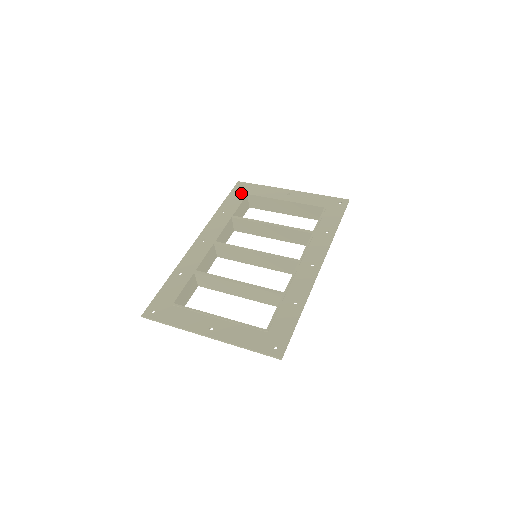
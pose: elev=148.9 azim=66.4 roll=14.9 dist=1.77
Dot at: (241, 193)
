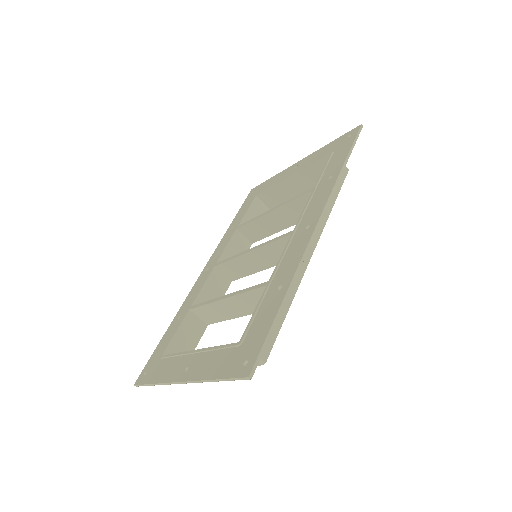
Dot at: (251, 199)
